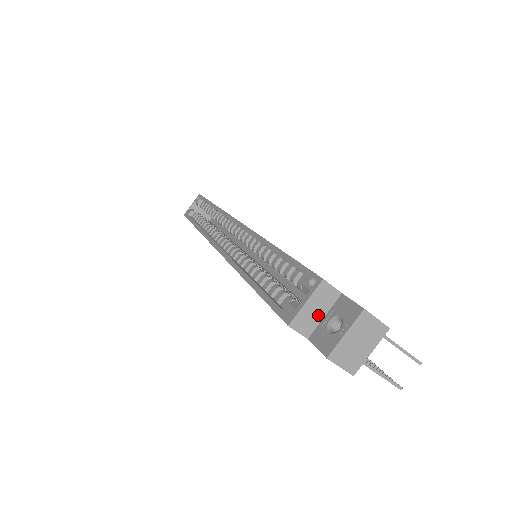
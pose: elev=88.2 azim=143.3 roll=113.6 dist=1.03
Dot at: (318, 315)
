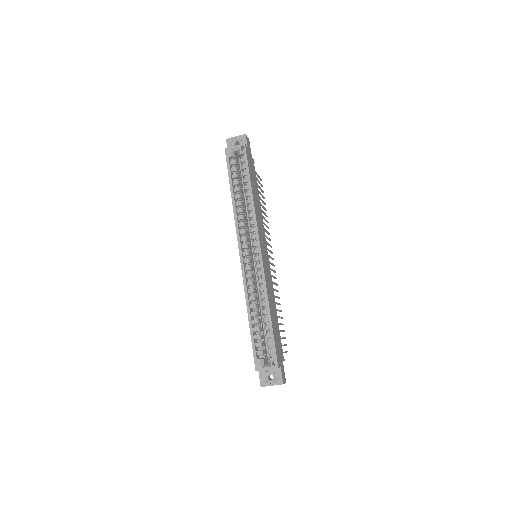
Dot at: occluded
